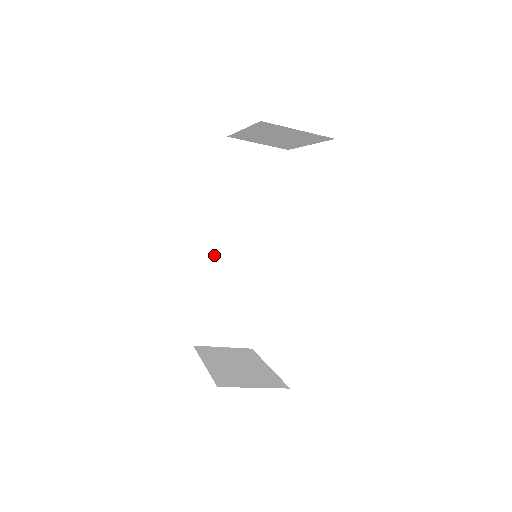
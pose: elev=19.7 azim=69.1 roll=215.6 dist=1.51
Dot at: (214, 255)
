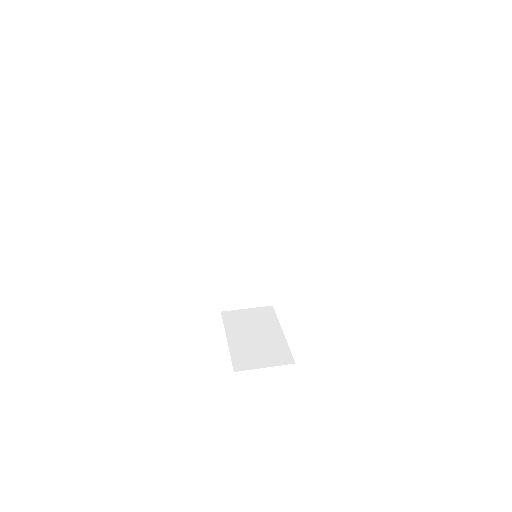
Dot at: (224, 243)
